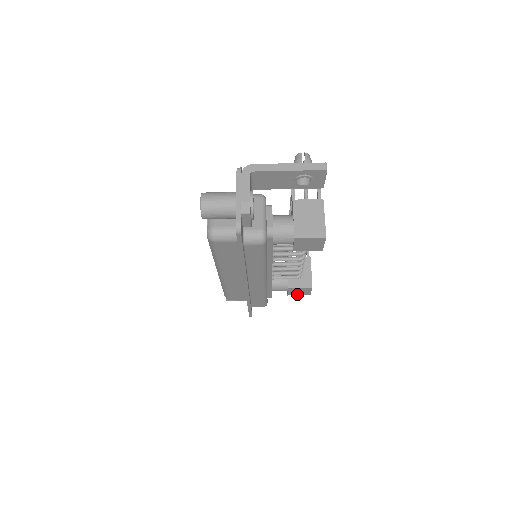
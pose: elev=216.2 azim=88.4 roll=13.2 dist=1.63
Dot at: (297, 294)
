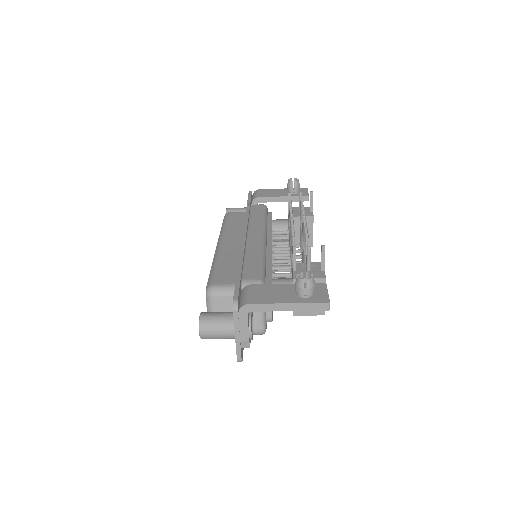
Dot at: occluded
